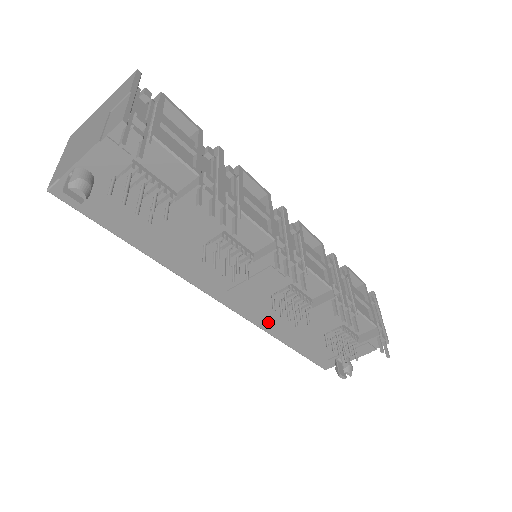
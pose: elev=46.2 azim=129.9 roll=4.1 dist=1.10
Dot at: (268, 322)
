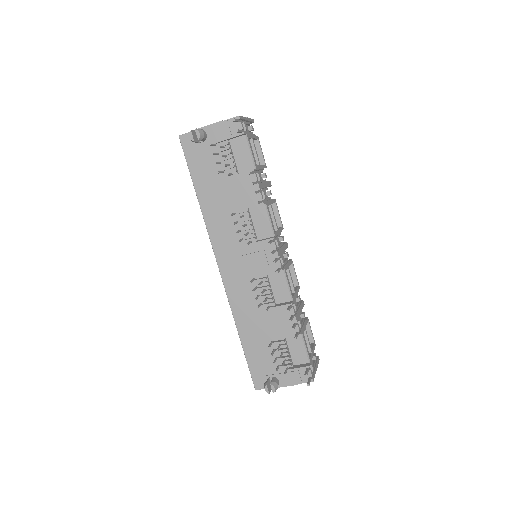
Dot at: (239, 306)
